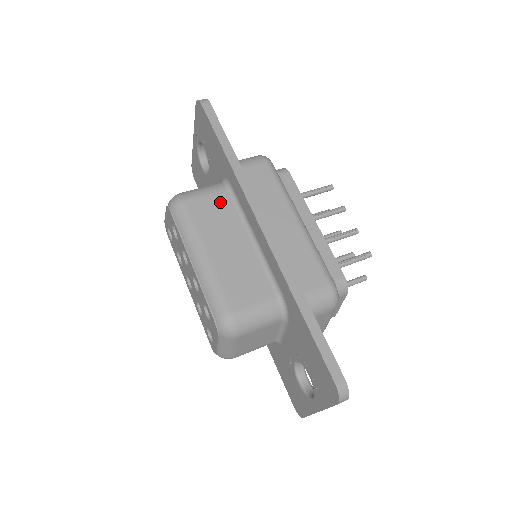
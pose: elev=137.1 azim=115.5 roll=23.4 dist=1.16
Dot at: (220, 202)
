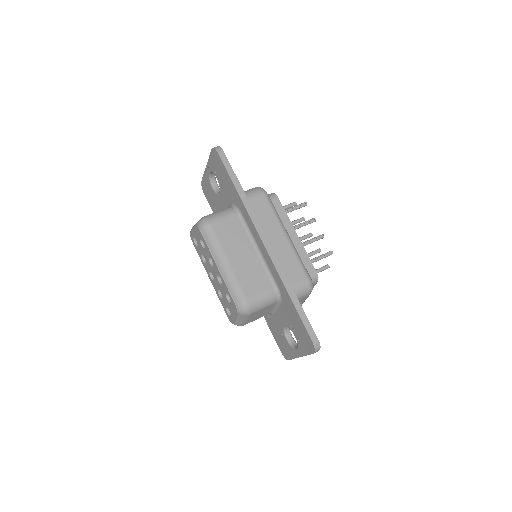
Dot at: (234, 223)
